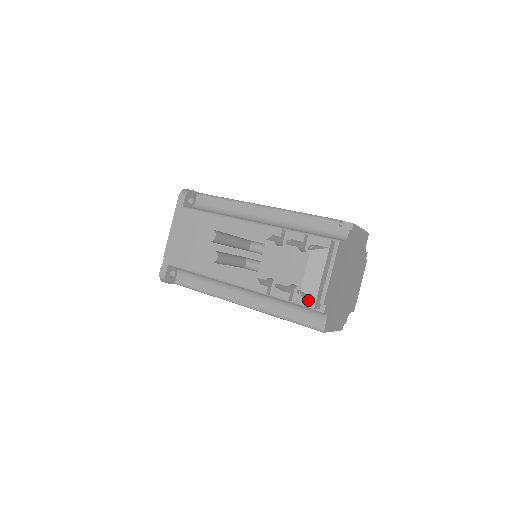
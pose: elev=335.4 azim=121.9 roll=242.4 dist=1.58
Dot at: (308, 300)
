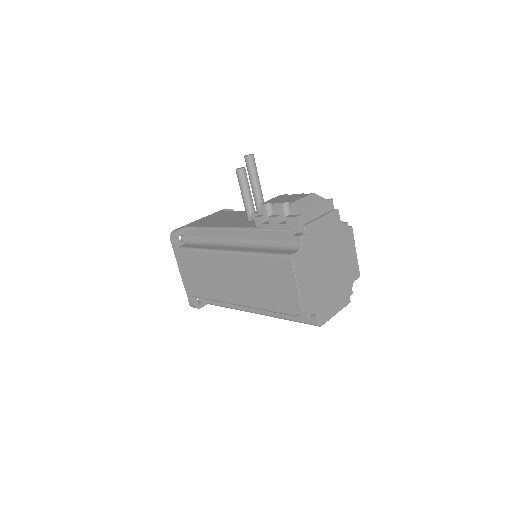
Dot at: (294, 215)
